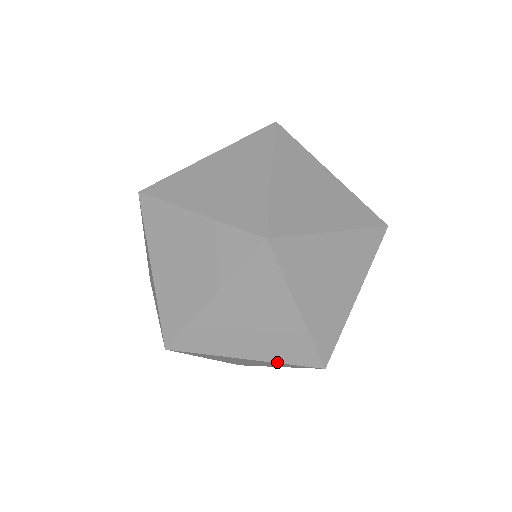
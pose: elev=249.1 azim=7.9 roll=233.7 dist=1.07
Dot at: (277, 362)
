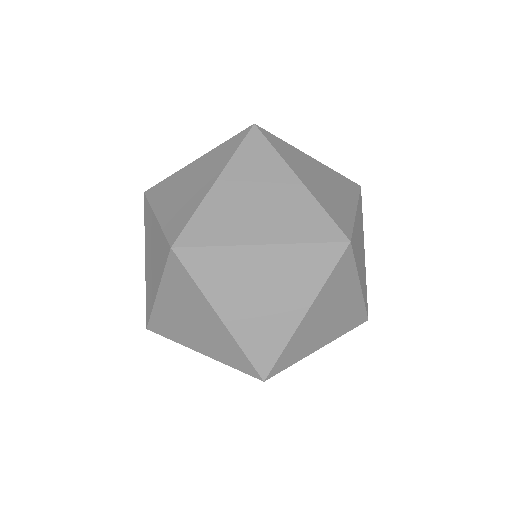
Dot at: (162, 226)
